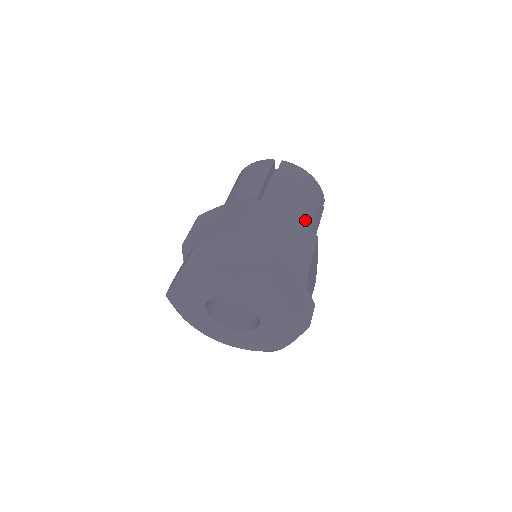
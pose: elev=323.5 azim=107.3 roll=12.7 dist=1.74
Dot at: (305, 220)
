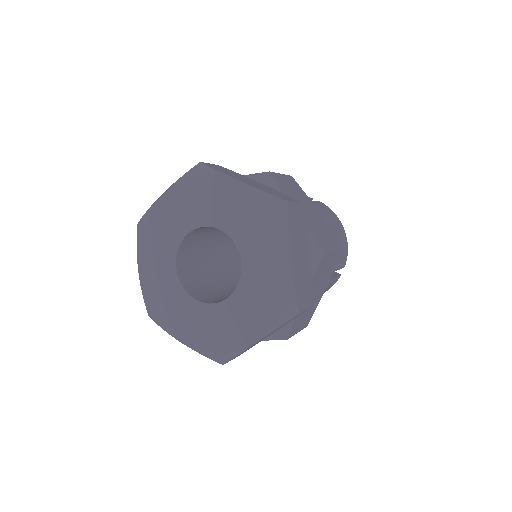
Dot at: occluded
